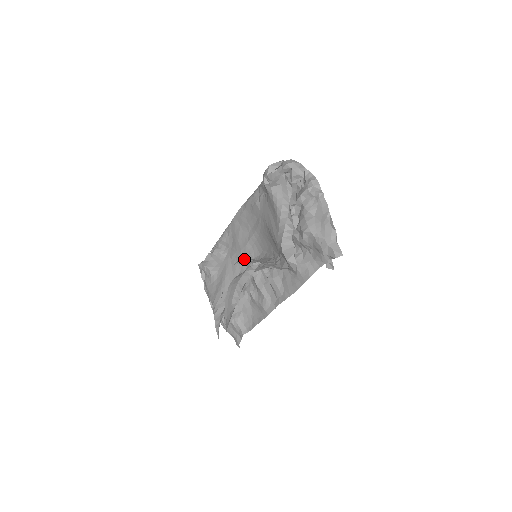
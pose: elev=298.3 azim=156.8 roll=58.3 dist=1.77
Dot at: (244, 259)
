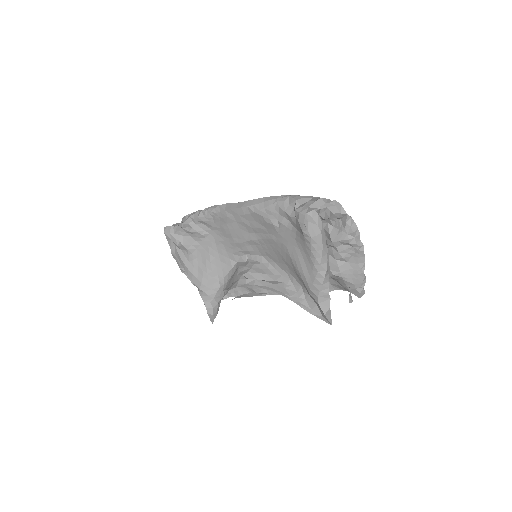
Dot at: (259, 281)
